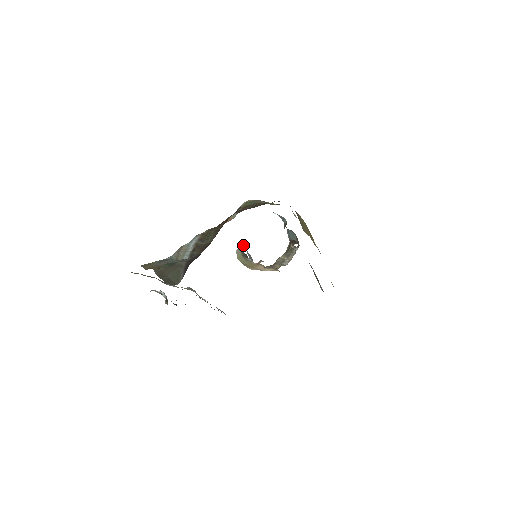
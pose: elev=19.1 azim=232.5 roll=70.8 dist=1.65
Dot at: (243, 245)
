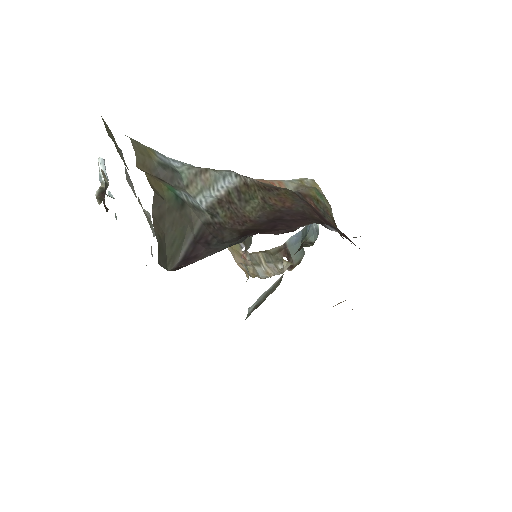
Dot at: occluded
